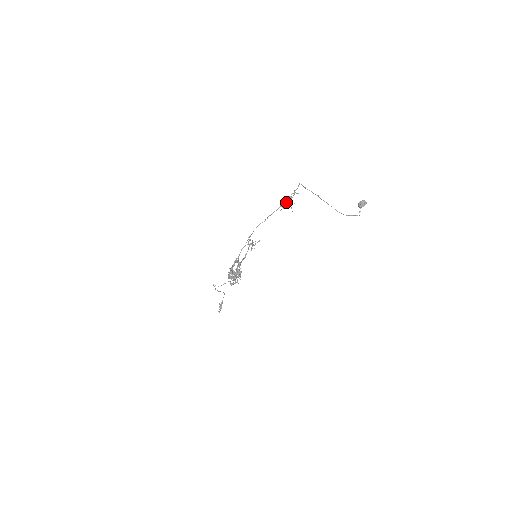
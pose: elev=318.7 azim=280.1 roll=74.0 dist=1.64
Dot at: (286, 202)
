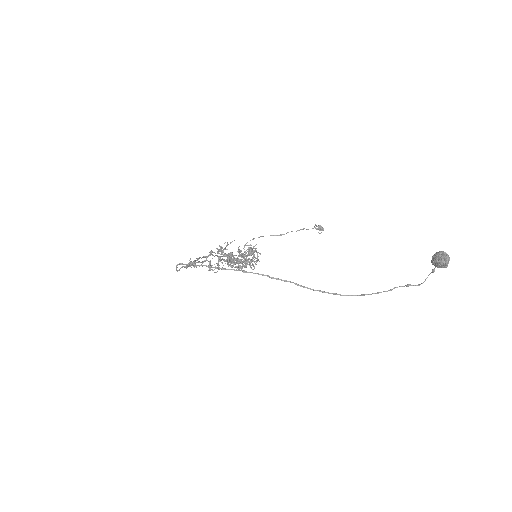
Dot at: (210, 253)
